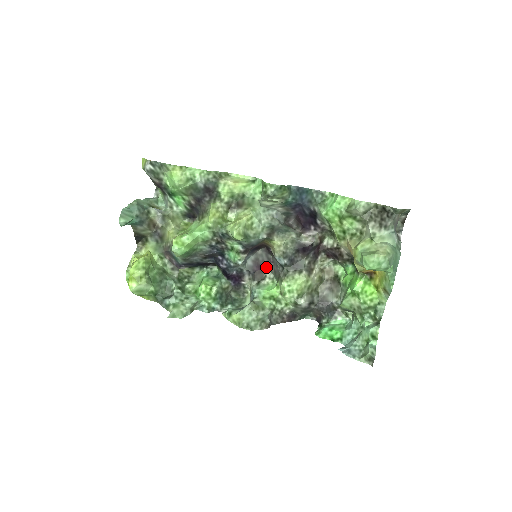
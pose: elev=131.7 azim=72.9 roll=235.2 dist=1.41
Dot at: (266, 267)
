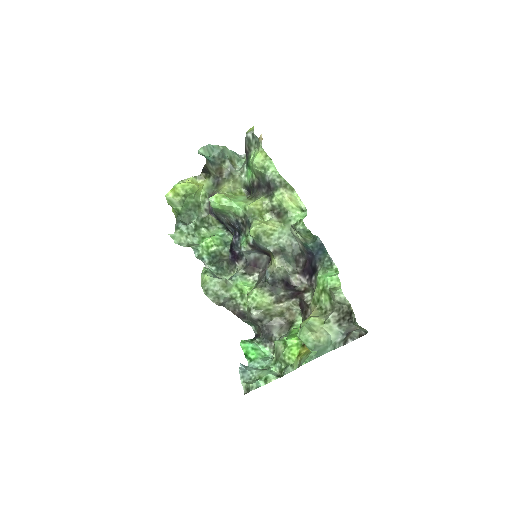
Dot at: (259, 270)
